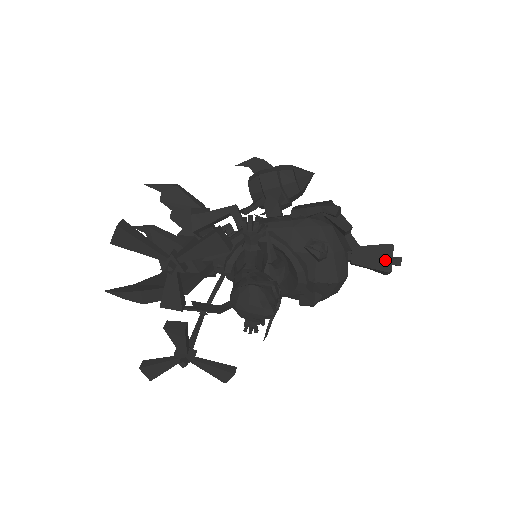
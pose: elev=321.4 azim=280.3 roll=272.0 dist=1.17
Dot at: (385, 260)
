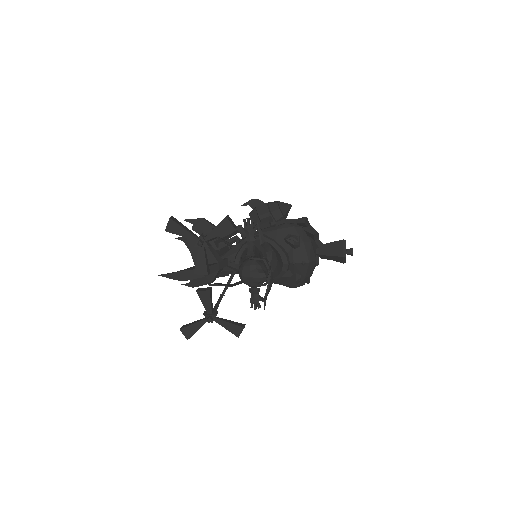
Dot at: (341, 250)
